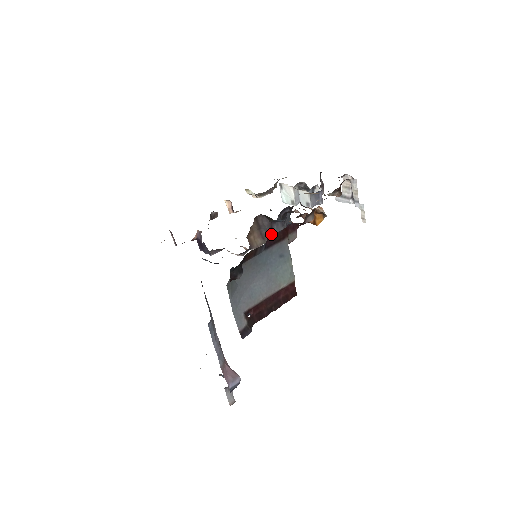
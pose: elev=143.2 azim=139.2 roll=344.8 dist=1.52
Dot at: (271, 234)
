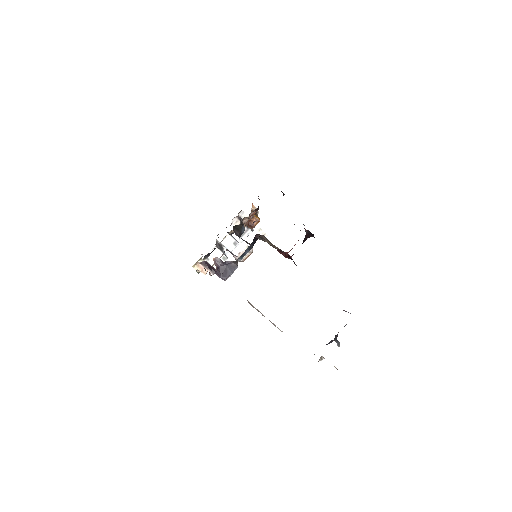
Dot at: occluded
